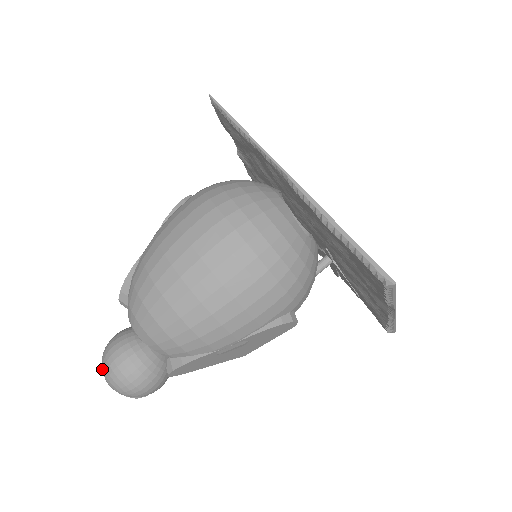
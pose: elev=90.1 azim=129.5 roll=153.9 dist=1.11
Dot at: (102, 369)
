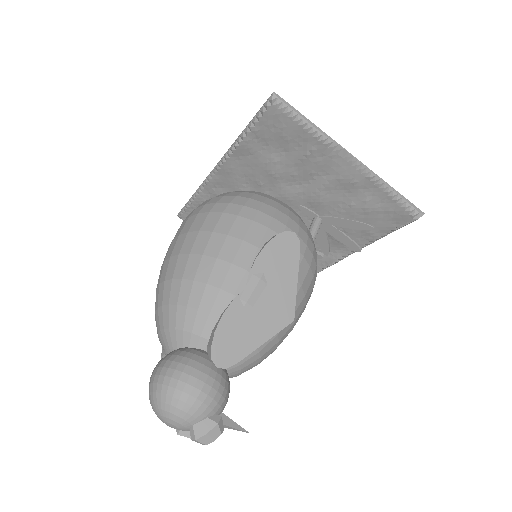
Dot at: (151, 405)
